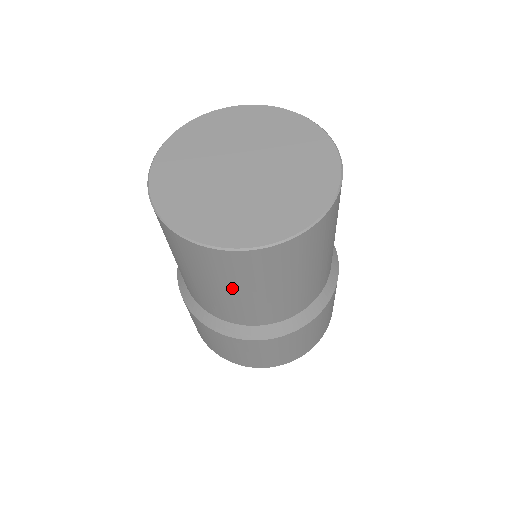
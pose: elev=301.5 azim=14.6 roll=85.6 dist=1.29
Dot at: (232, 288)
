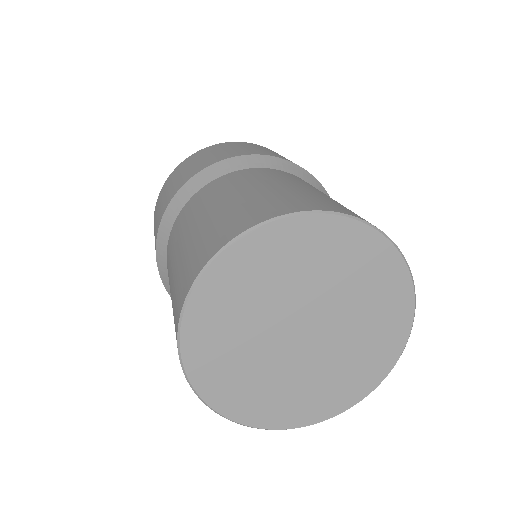
Dot at: occluded
